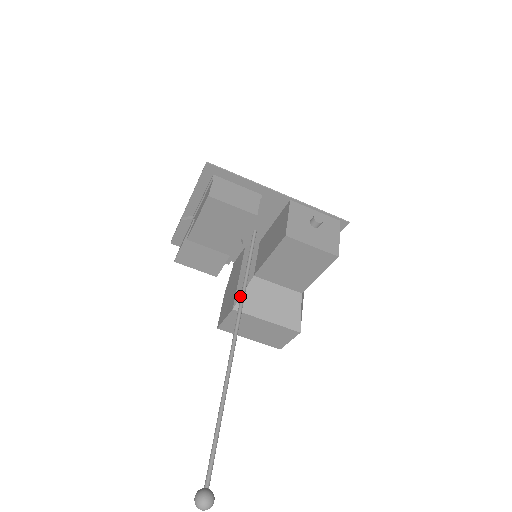
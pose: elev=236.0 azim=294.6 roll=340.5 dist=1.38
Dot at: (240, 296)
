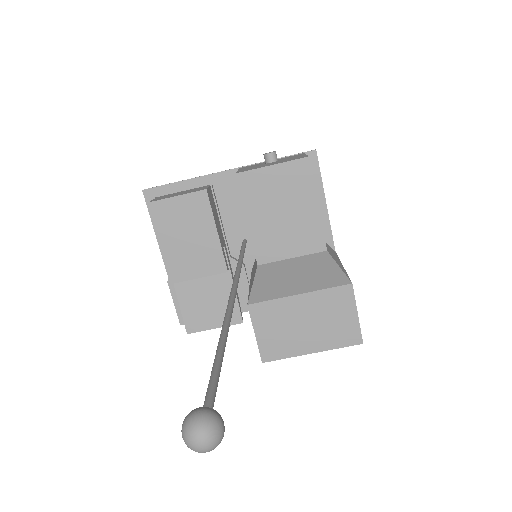
Dot at: (250, 289)
